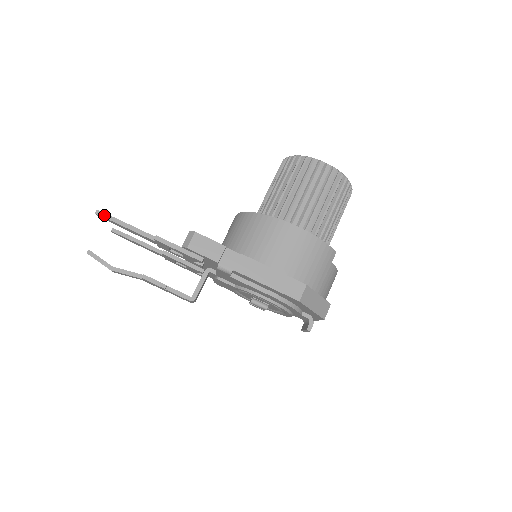
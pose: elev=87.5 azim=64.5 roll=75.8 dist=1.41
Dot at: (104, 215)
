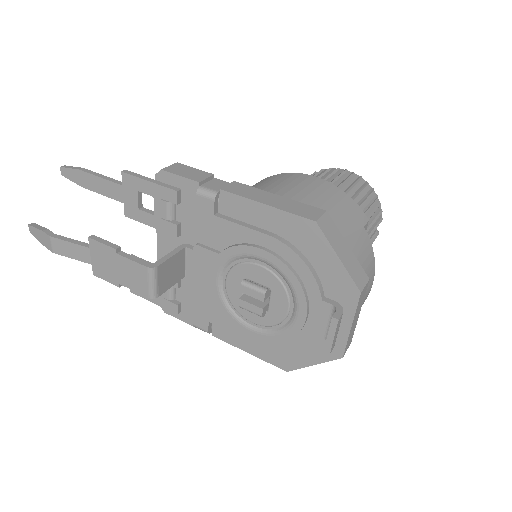
Dot at: (70, 167)
